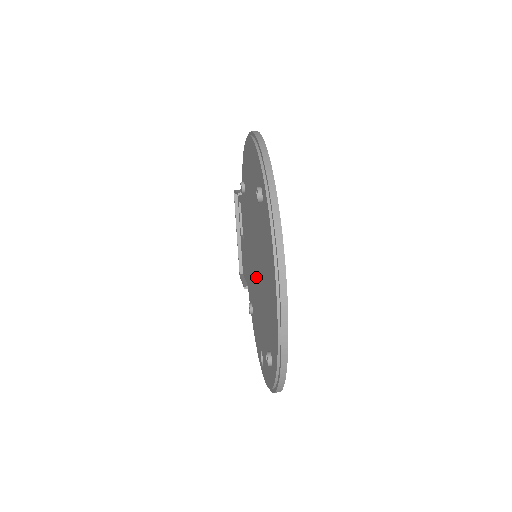
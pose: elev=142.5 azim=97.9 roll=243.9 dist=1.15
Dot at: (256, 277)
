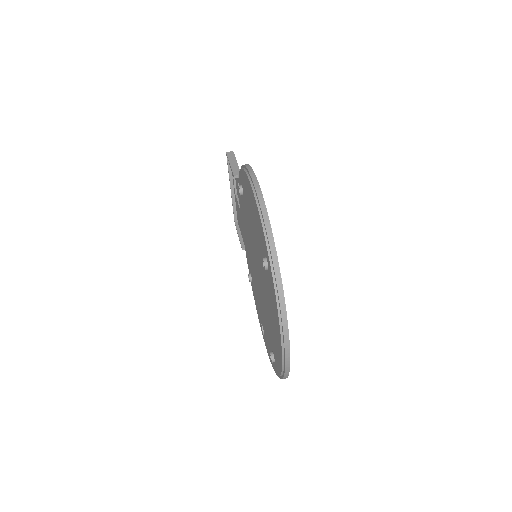
Dot at: (258, 280)
